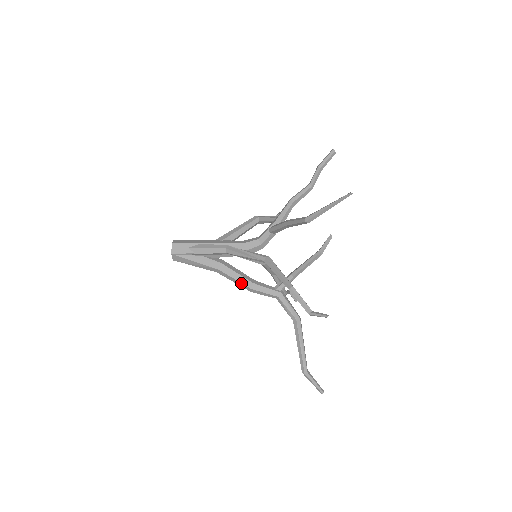
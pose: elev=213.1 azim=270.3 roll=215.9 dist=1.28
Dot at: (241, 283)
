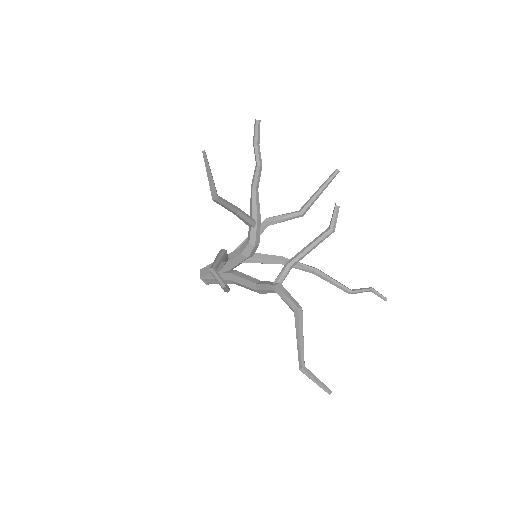
Dot at: (248, 287)
